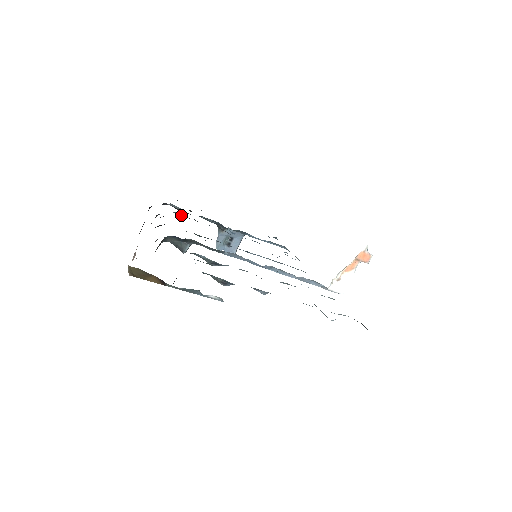
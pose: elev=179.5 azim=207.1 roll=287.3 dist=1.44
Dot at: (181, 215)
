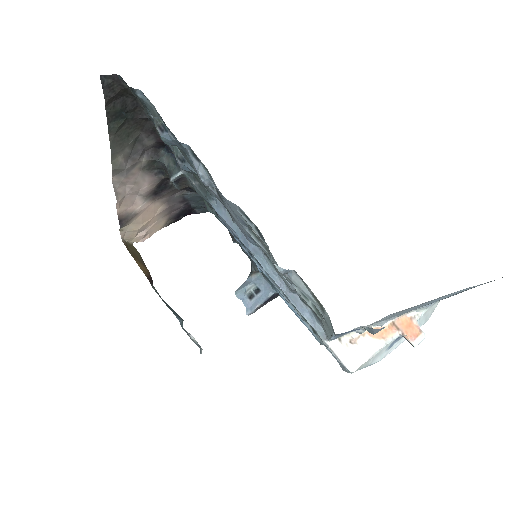
Dot at: occluded
